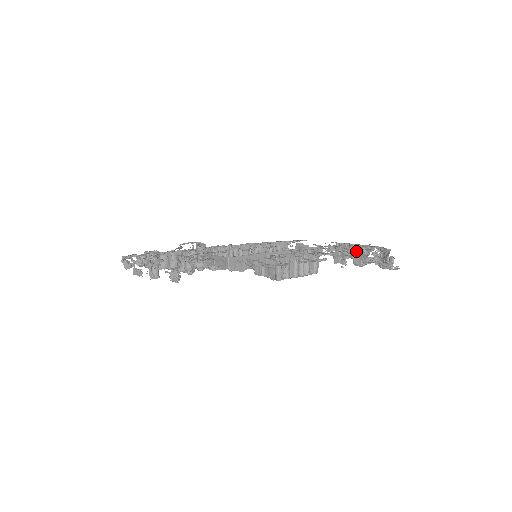
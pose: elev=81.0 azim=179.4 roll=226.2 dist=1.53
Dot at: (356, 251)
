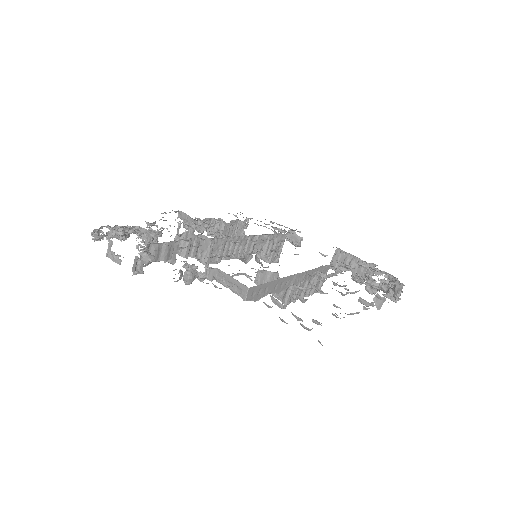
Dot at: (377, 289)
